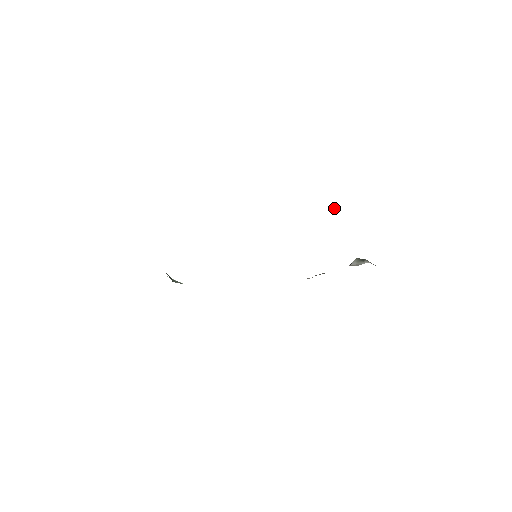
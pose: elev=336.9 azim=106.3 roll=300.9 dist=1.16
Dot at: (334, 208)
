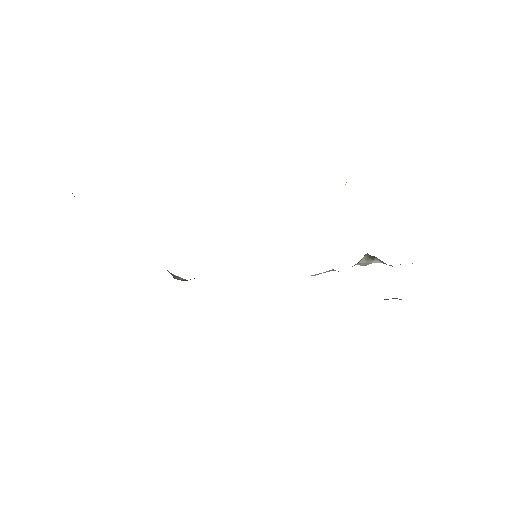
Dot at: (345, 184)
